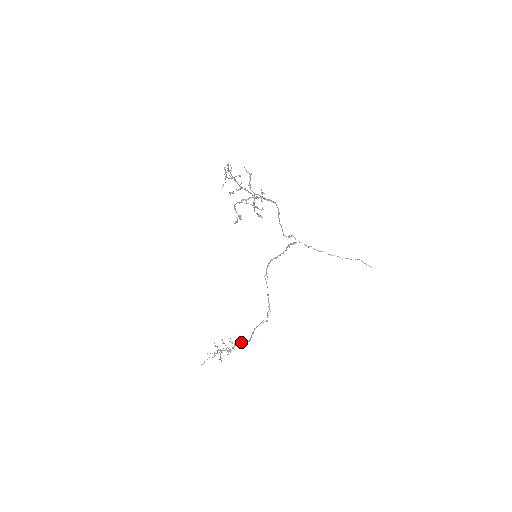
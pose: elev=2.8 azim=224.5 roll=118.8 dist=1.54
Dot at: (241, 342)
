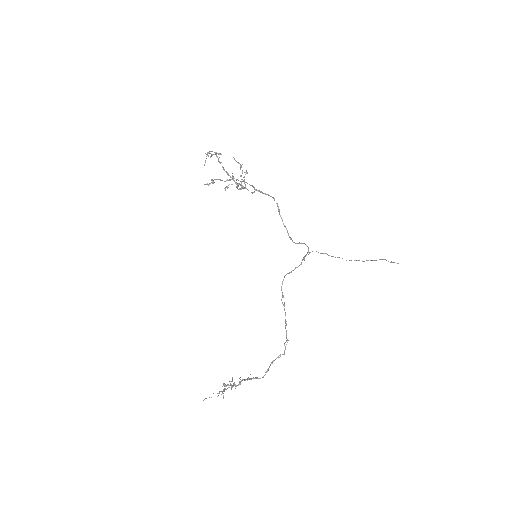
Dot at: (251, 378)
